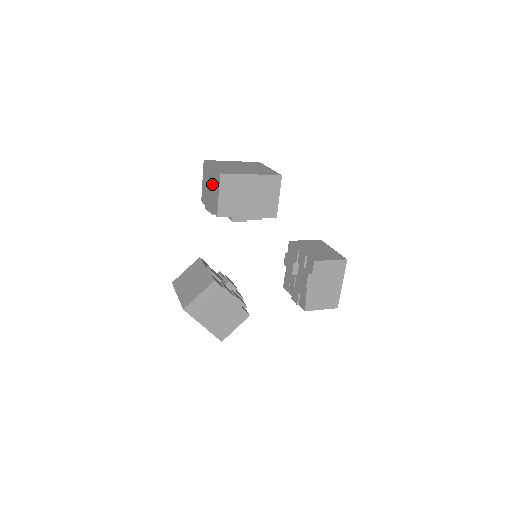
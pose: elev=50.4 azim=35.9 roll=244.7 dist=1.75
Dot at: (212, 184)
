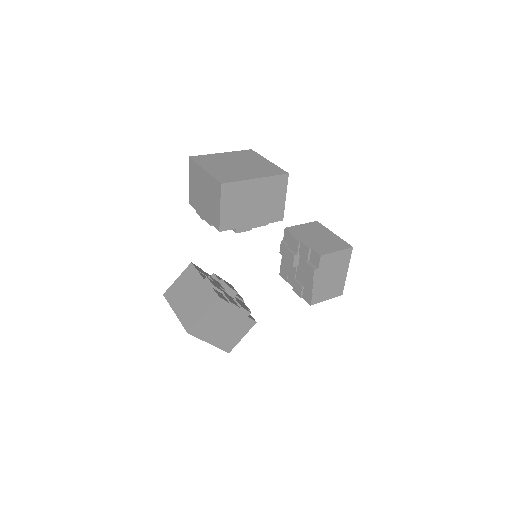
Dot at: (207, 191)
